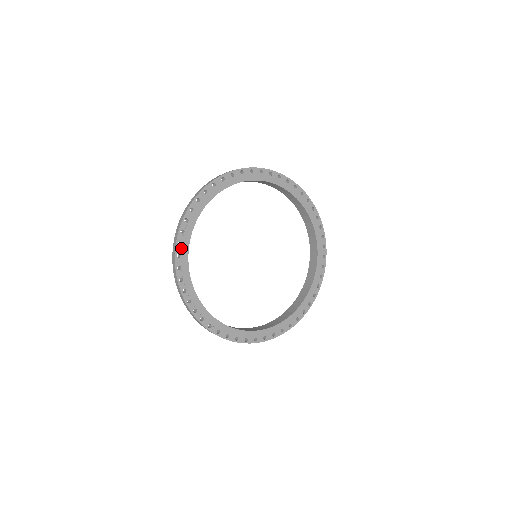
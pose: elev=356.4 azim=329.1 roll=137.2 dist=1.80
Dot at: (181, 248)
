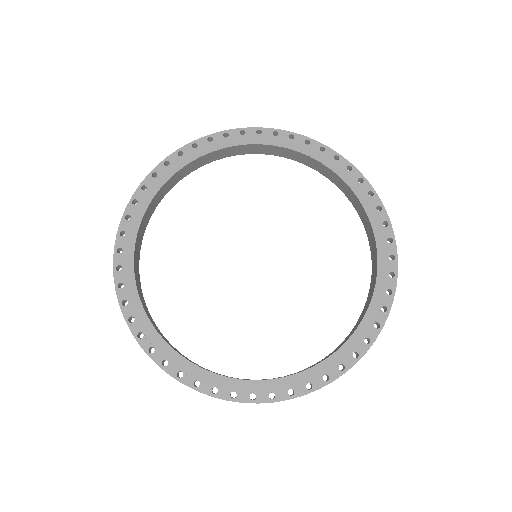
Dot at: (143, 194)
